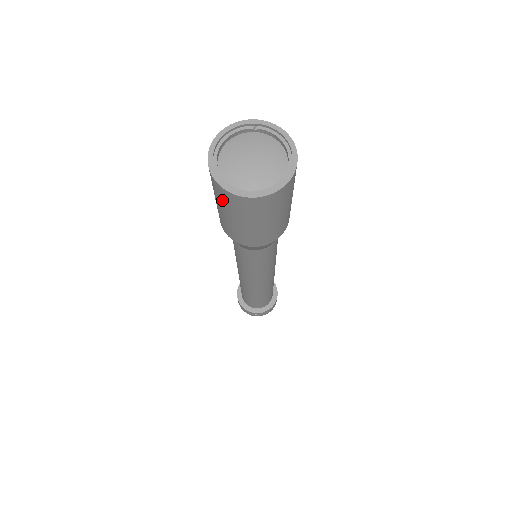
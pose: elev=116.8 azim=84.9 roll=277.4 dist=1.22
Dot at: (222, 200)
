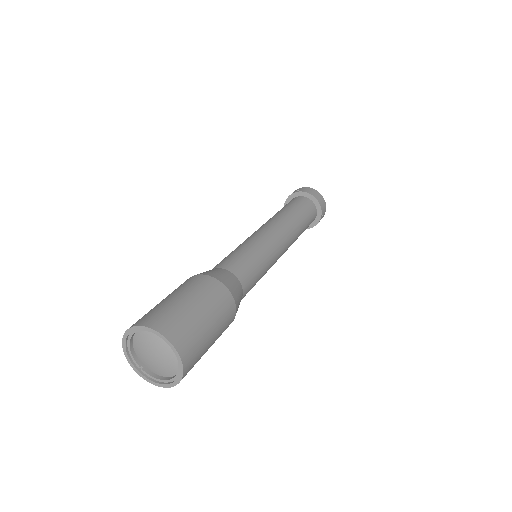
Dot at: occluded
